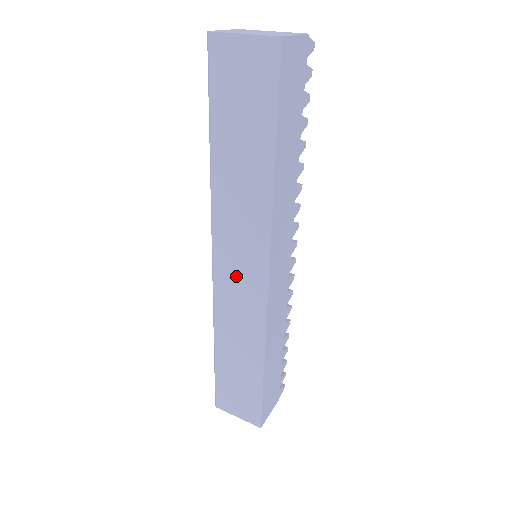
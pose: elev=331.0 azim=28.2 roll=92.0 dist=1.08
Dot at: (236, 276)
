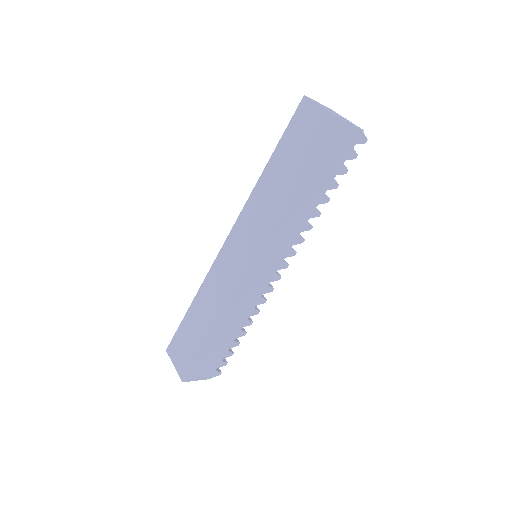
Dot at: (233, 256)
